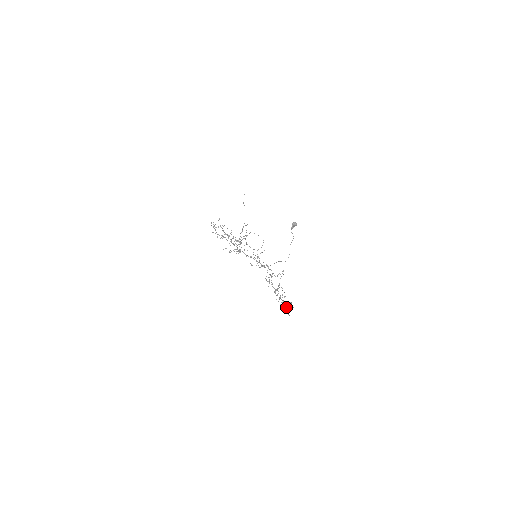
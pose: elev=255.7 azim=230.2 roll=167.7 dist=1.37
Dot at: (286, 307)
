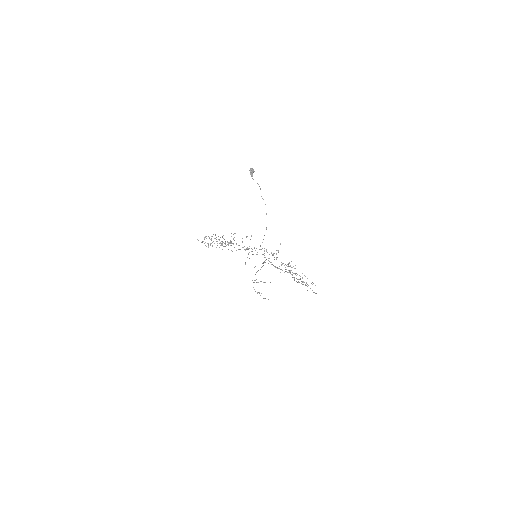
Dot at: occluded
